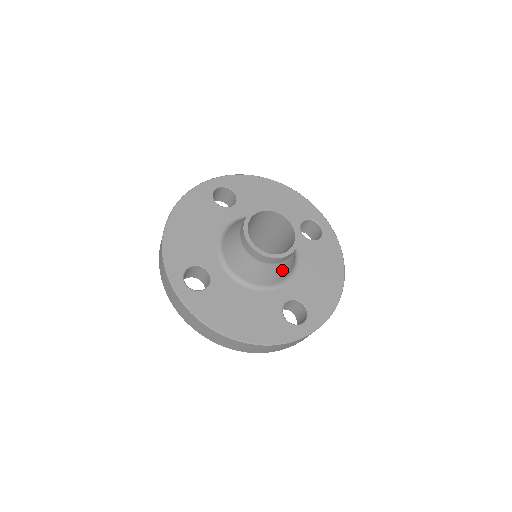
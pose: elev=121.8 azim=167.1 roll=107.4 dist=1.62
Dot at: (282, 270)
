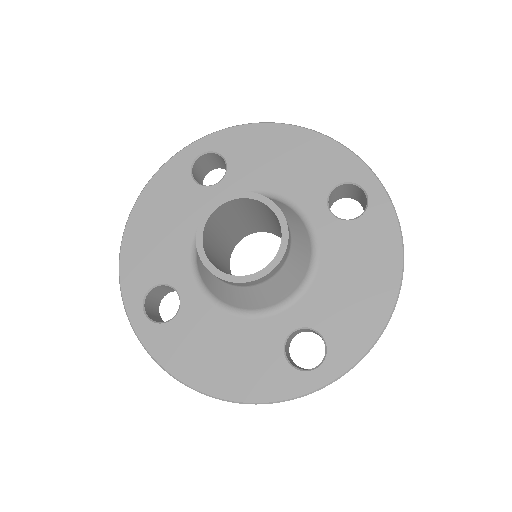
Dot at: (274, 289)
